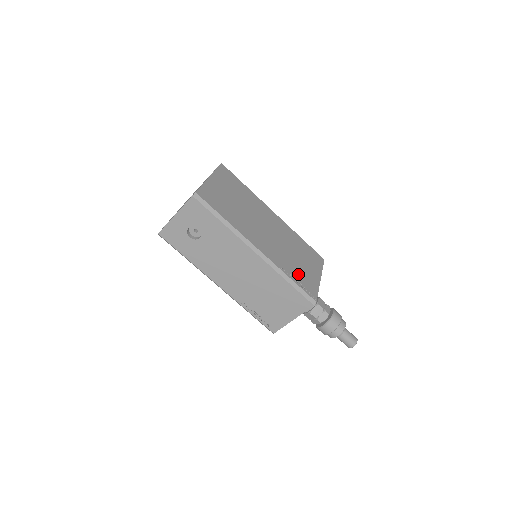
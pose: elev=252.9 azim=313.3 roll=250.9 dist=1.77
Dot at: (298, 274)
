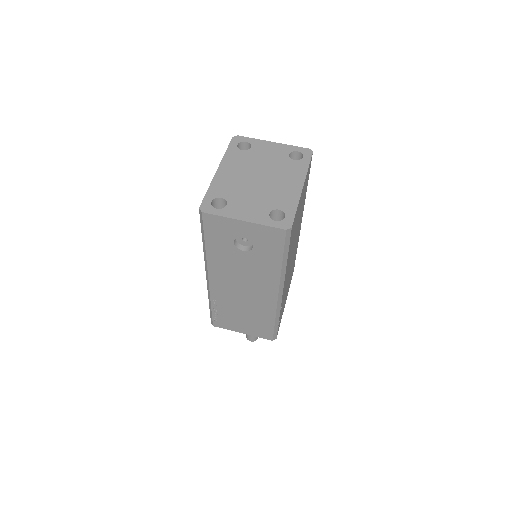
Dot at: occluded
